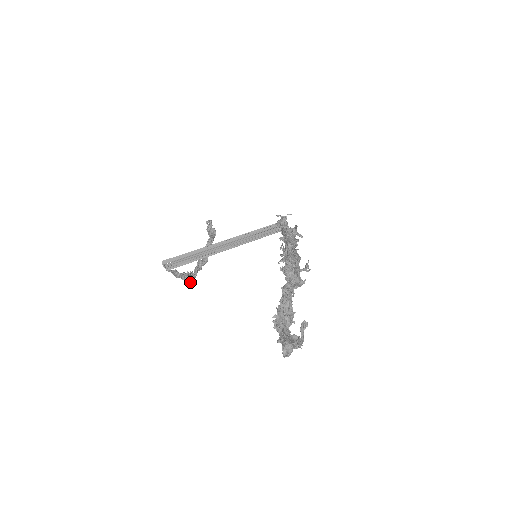
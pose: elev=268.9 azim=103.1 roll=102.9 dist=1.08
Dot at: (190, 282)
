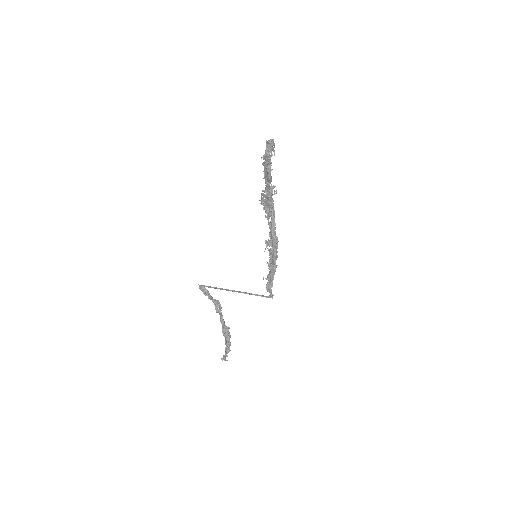
Dot at: occluded
